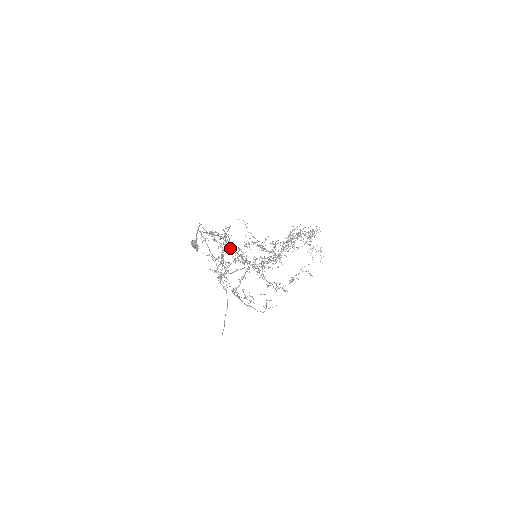
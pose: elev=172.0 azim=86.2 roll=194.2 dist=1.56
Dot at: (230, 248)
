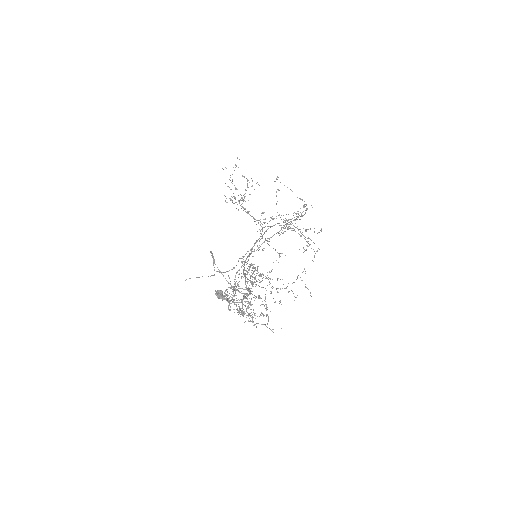
Dot at: occluded
